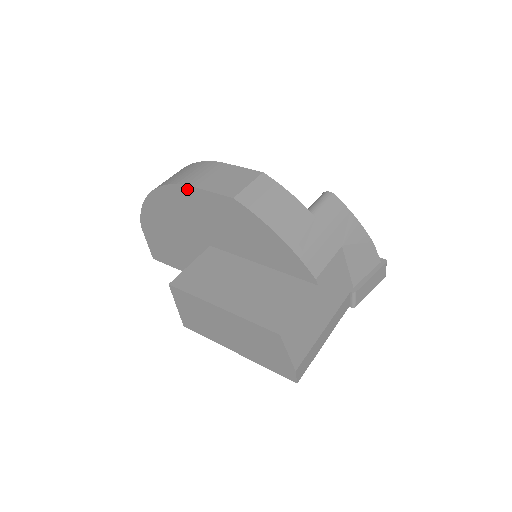
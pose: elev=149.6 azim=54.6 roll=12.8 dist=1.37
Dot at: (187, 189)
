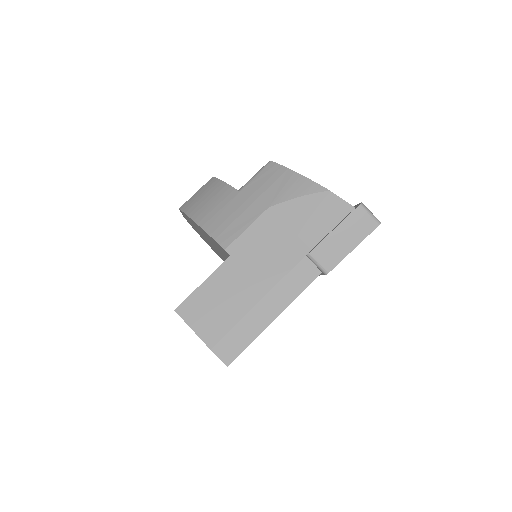
Dot at: occluded
